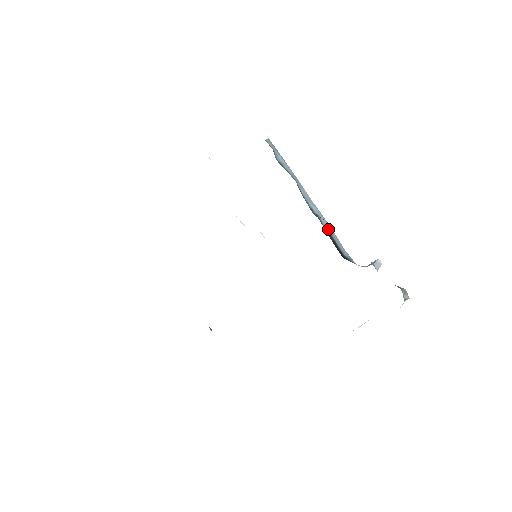
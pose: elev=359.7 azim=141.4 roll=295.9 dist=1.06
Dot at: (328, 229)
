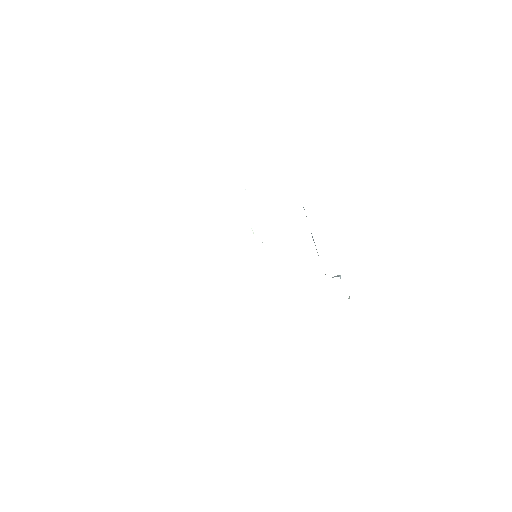
Dot at: (317, 252)
